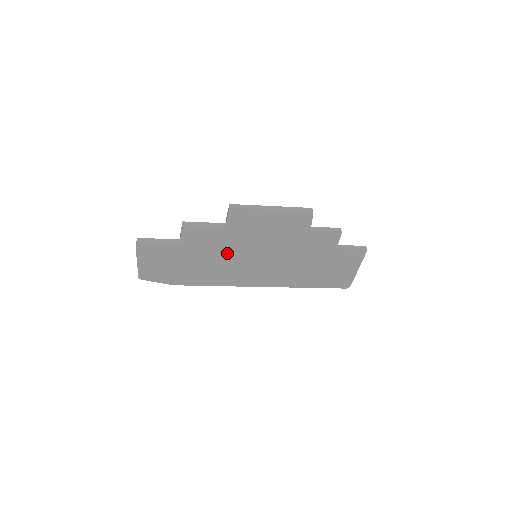
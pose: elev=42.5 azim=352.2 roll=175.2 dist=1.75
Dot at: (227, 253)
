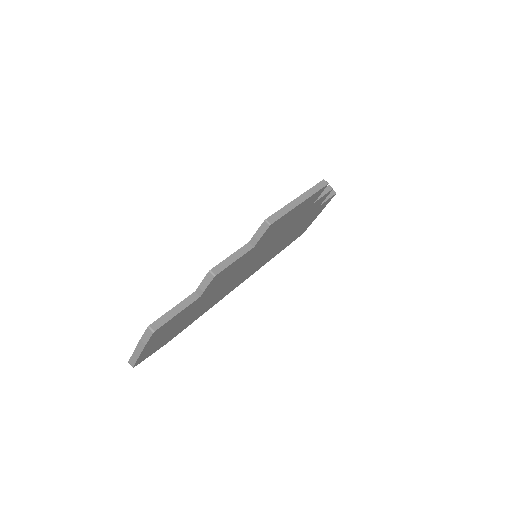
Dot at: (237, 272)
